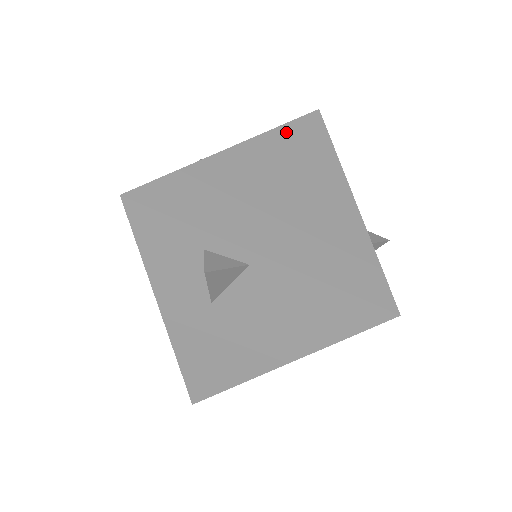
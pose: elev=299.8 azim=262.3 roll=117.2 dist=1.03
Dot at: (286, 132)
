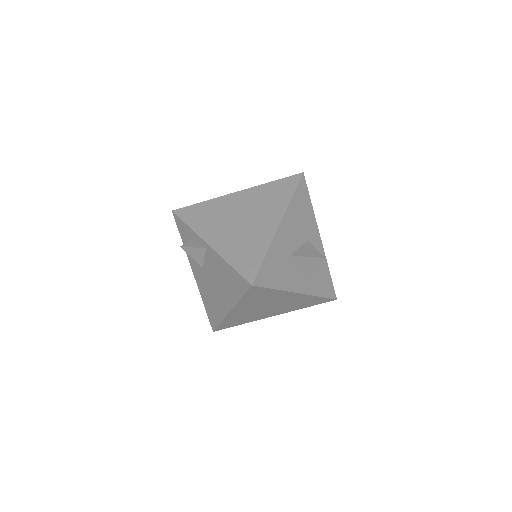
Dot at: (270, 186)
